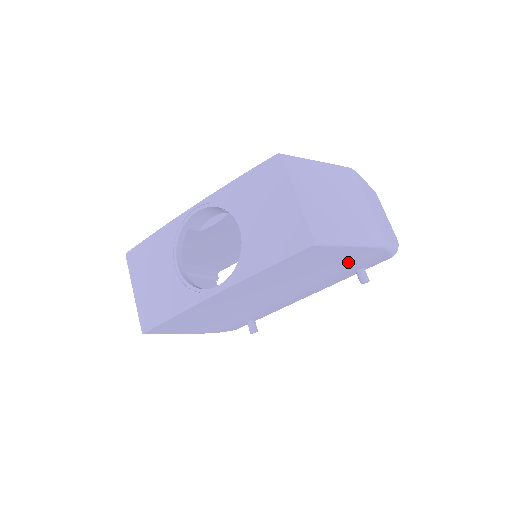
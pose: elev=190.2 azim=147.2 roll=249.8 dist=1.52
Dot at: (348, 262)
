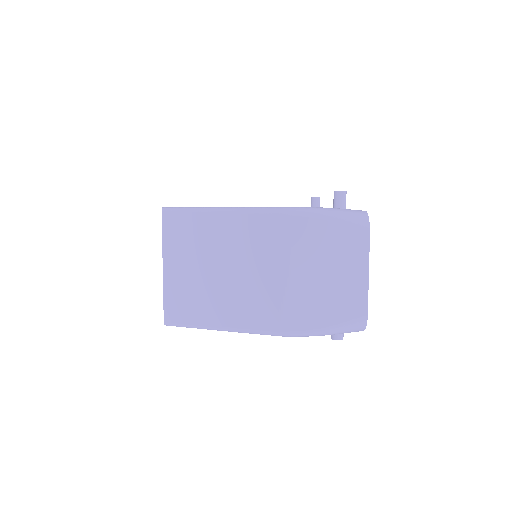
Dot at: occluded
